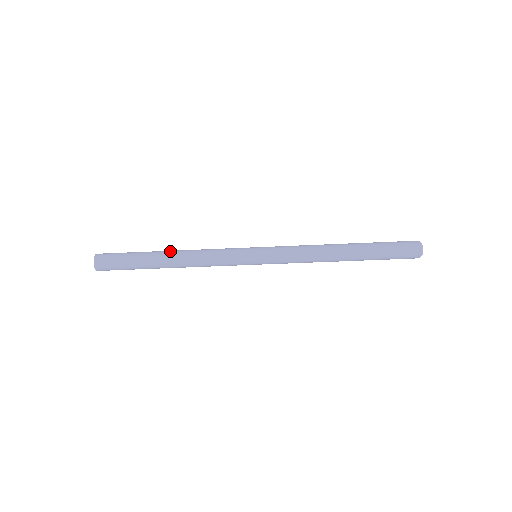
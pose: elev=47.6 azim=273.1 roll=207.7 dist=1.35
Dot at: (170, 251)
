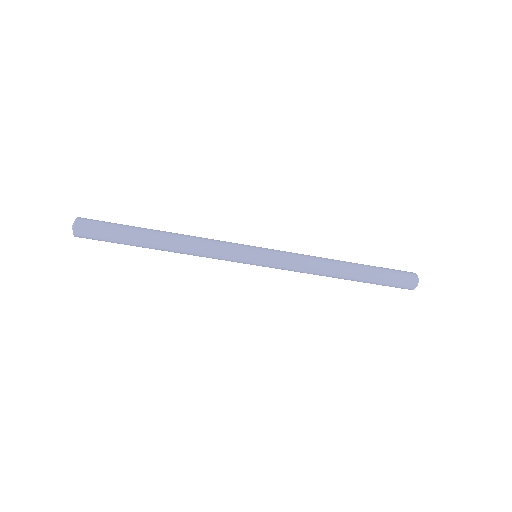
Dot at: (164, 237)
